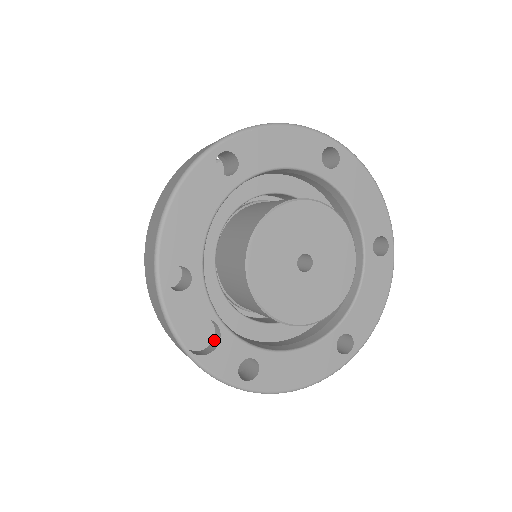
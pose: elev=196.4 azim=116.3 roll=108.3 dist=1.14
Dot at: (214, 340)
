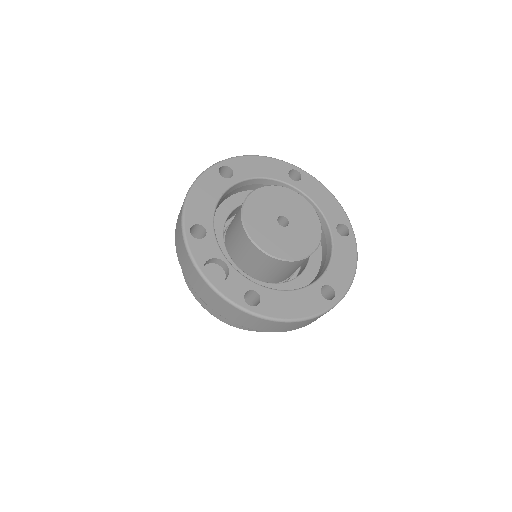
Dot at: occluded
